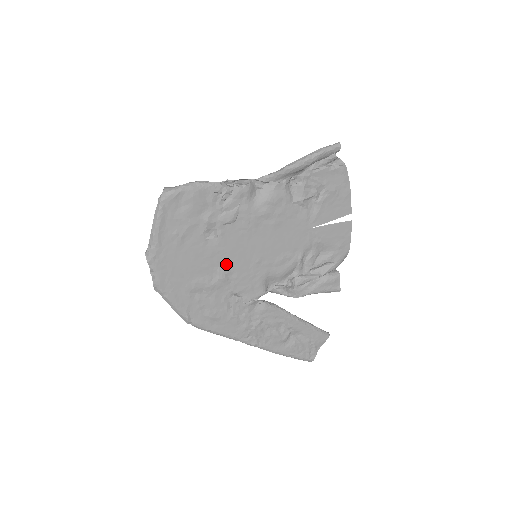
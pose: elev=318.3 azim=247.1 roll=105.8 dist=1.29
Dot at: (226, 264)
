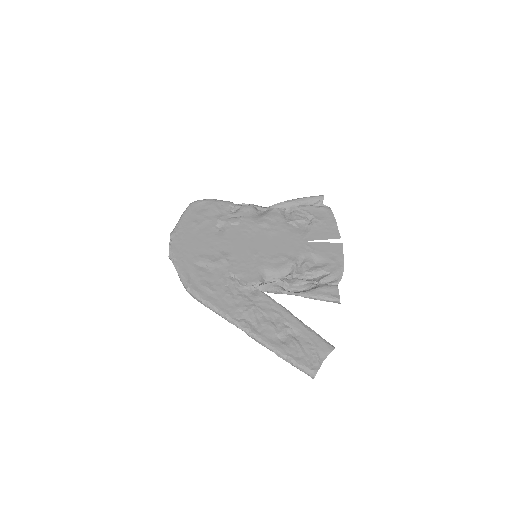
Dot at: (228, 251)
